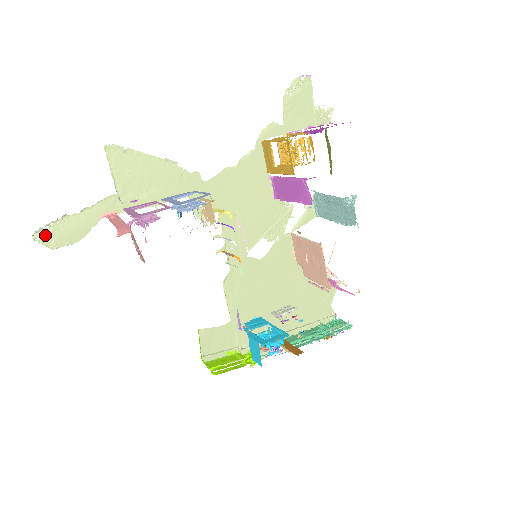
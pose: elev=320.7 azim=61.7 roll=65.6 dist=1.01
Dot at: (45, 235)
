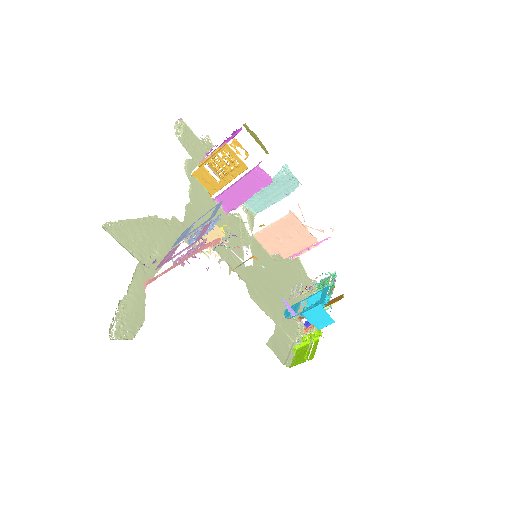
Dot at: (118, 330)
